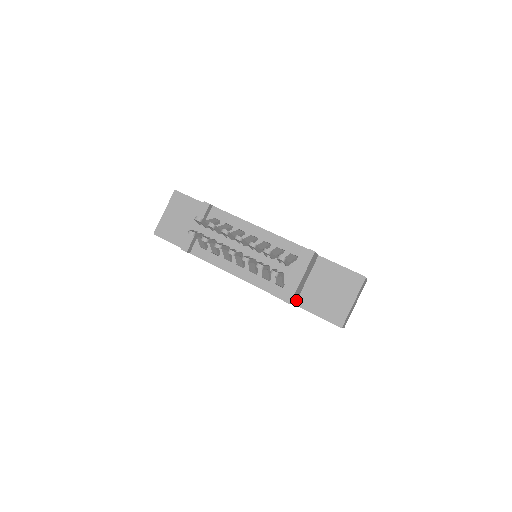
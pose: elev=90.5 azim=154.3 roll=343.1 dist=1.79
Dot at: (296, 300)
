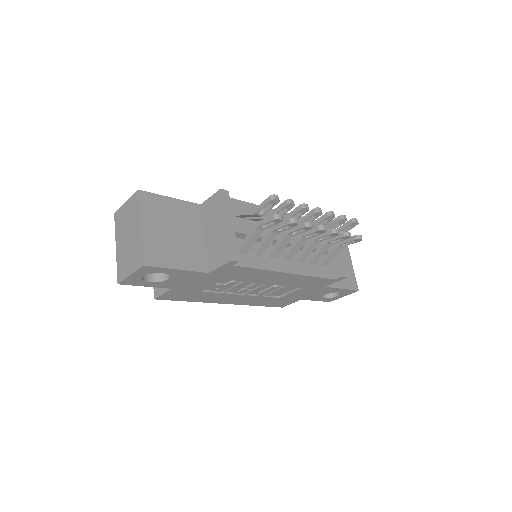
Dot at: occluded
